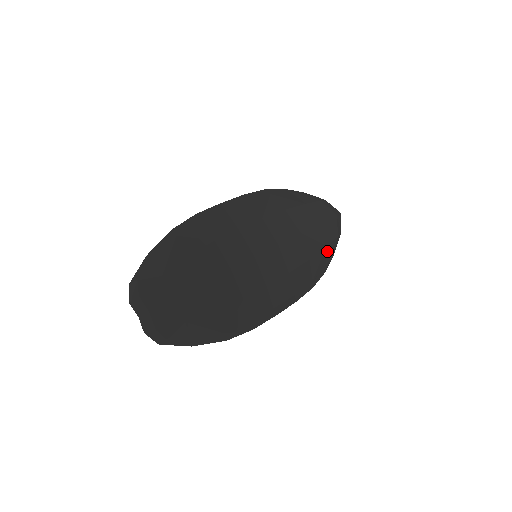
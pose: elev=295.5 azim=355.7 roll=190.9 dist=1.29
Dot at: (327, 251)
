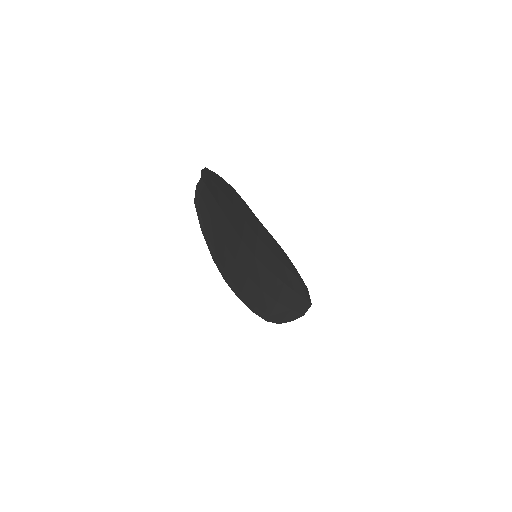
Dot at: (289, 313)
